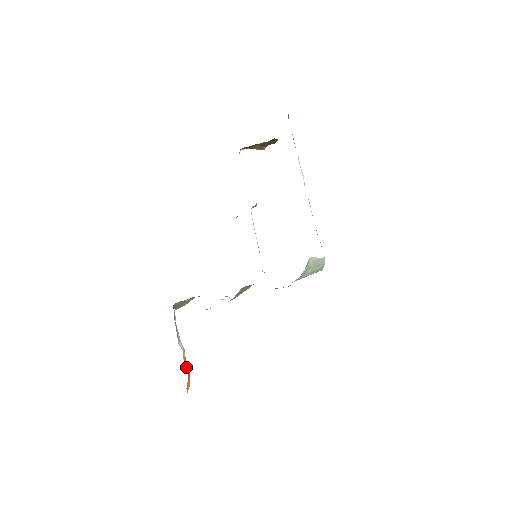
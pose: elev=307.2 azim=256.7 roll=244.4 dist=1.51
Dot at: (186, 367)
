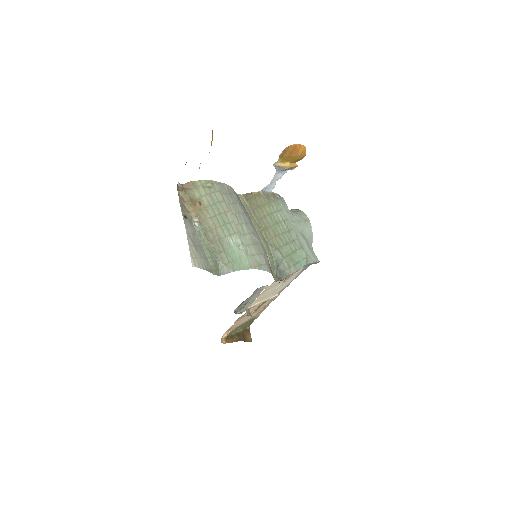
Dot at: occluded
